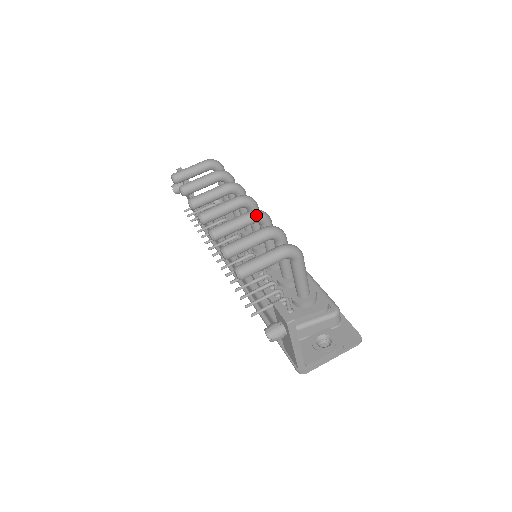
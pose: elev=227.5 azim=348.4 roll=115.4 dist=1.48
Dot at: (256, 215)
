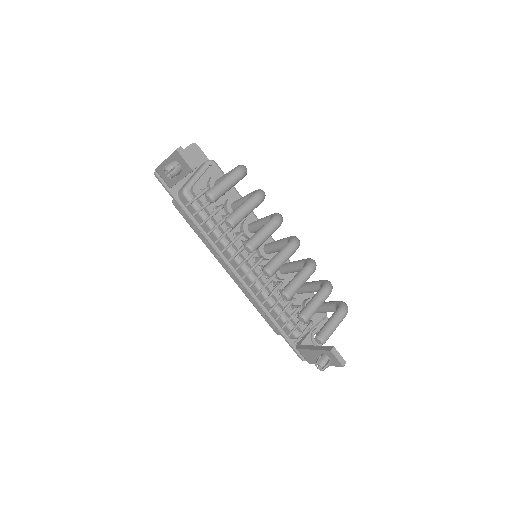
Dot at: occluded
